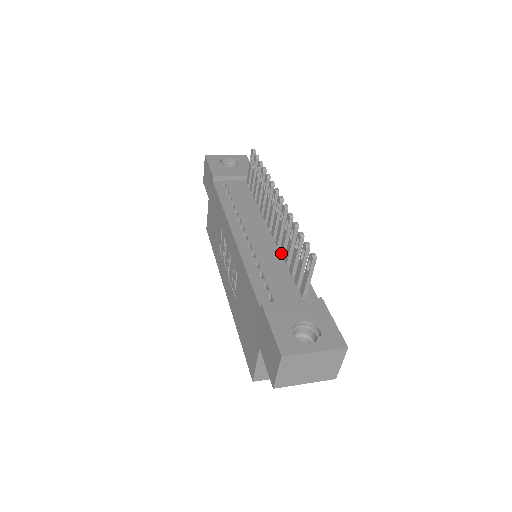
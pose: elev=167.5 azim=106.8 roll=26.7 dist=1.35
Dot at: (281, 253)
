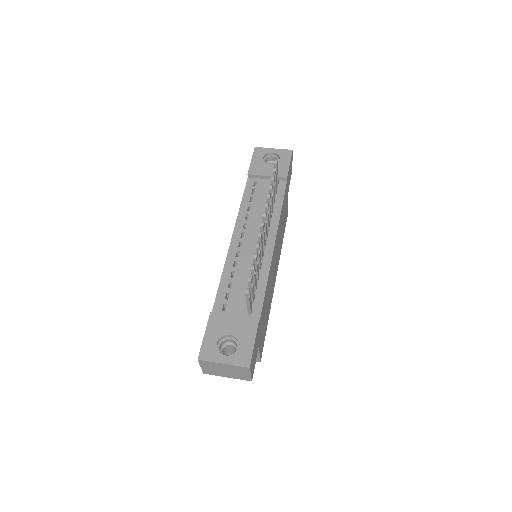
Dot at: occluded
